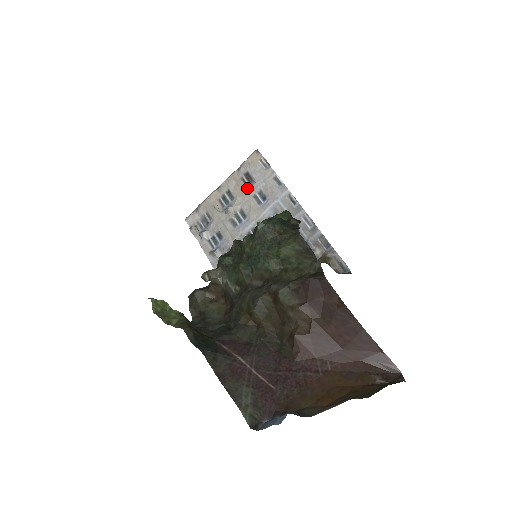
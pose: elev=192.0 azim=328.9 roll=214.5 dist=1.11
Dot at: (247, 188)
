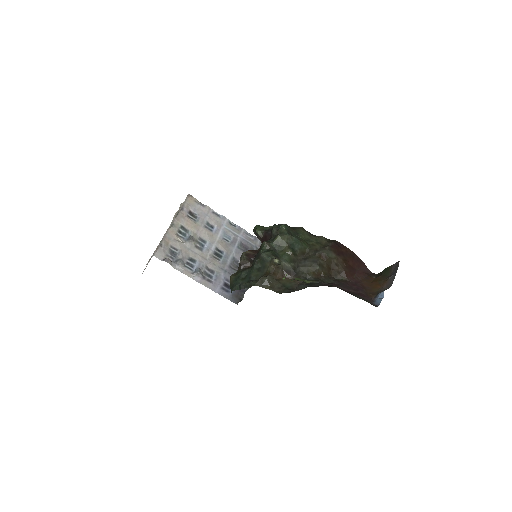
Dot at: (196, 222)
